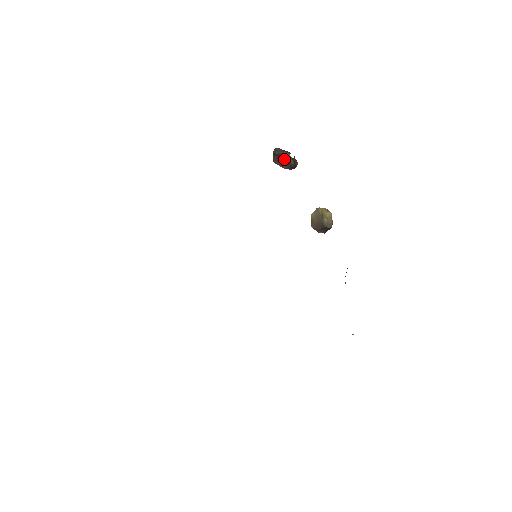
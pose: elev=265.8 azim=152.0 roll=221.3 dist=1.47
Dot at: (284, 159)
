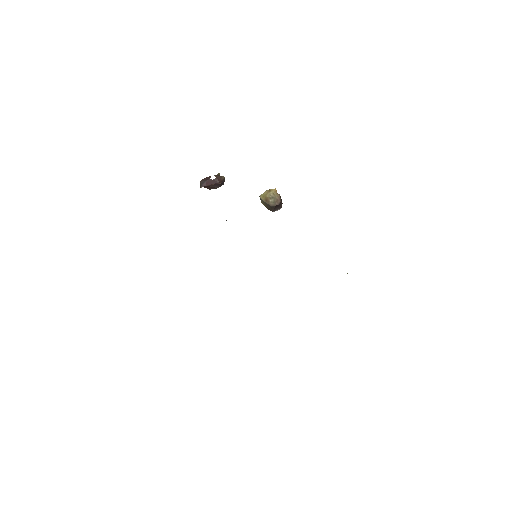
Dot at: (210, 185)
